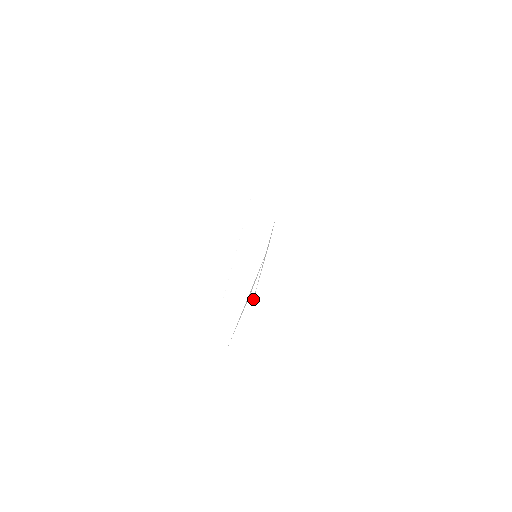
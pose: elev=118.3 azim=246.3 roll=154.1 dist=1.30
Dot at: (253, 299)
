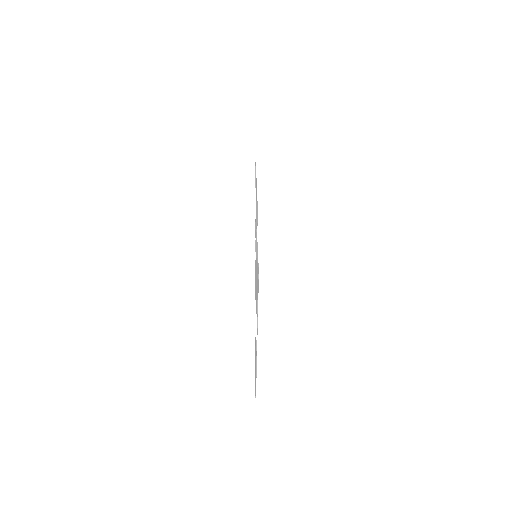
Dot at: occluded
